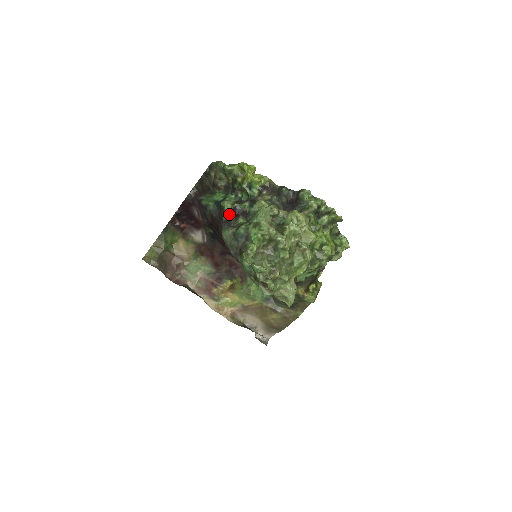
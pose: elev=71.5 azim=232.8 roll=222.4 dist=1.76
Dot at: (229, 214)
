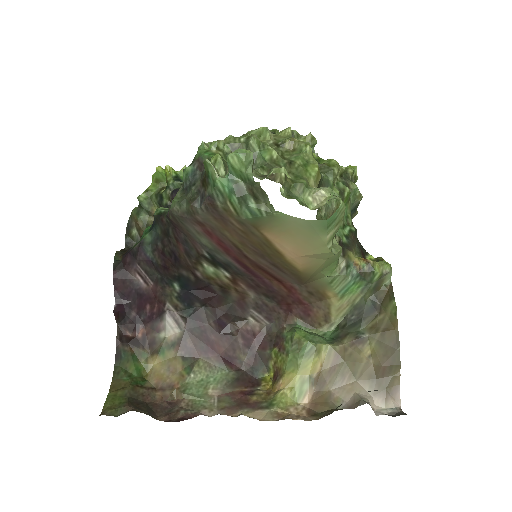
Dot at: occluded
